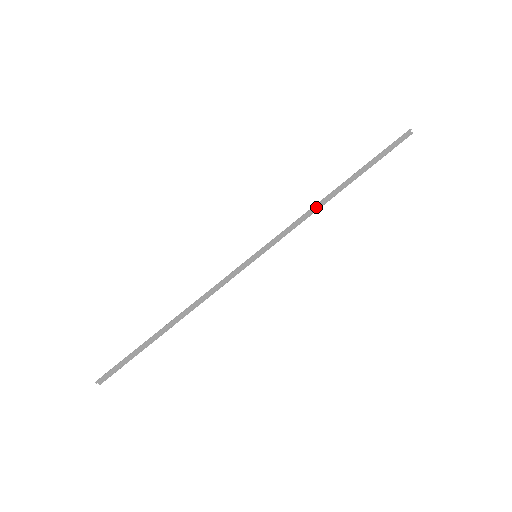
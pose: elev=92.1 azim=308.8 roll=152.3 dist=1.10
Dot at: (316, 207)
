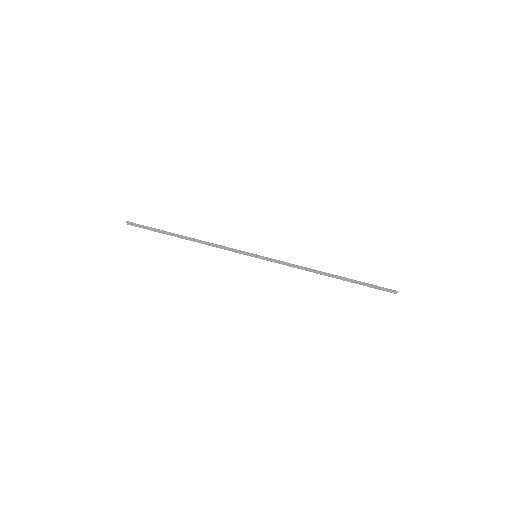
Dot at: (309, 269)
